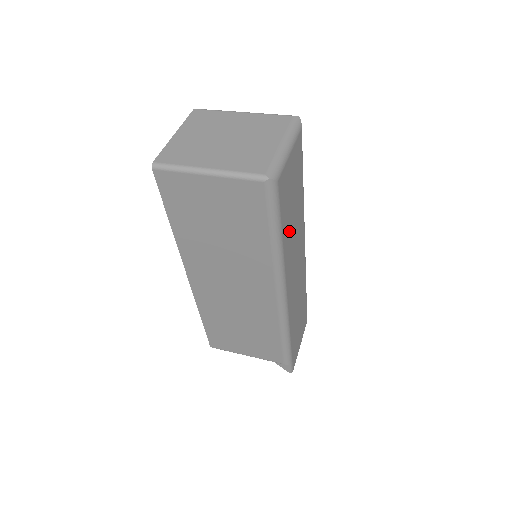
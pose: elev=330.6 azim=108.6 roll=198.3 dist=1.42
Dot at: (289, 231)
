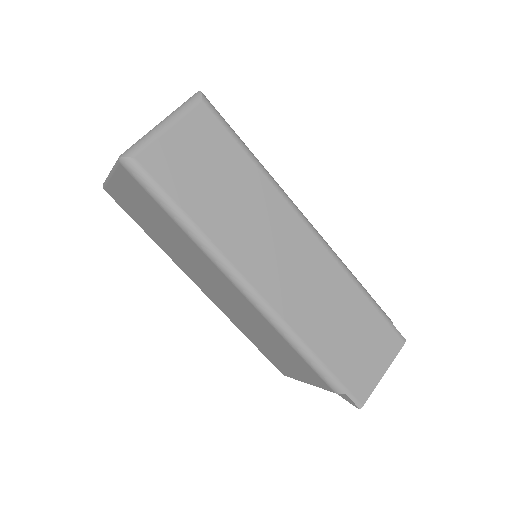
Dot at: (218, 212)
